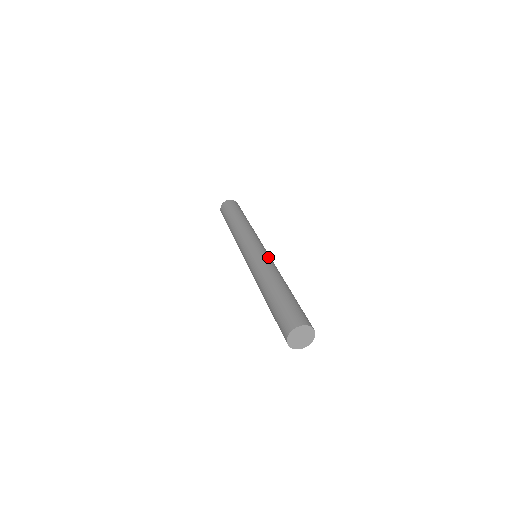
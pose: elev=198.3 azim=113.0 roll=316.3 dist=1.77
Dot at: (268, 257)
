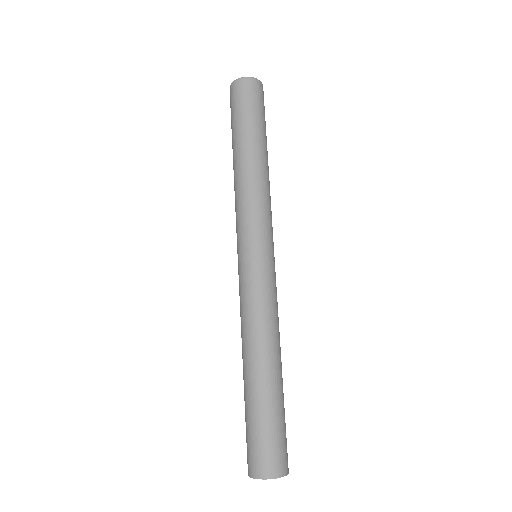
Dot at: (257, 287)
